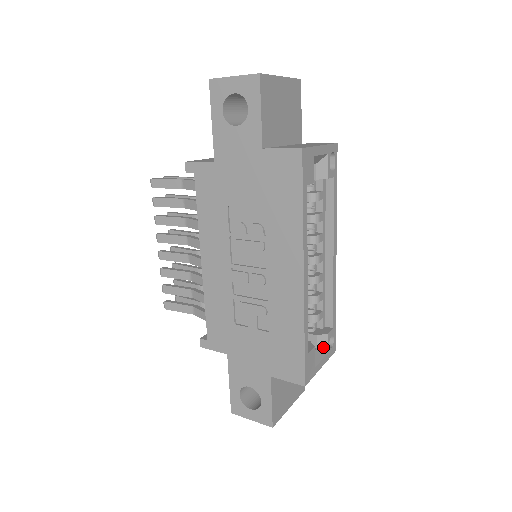
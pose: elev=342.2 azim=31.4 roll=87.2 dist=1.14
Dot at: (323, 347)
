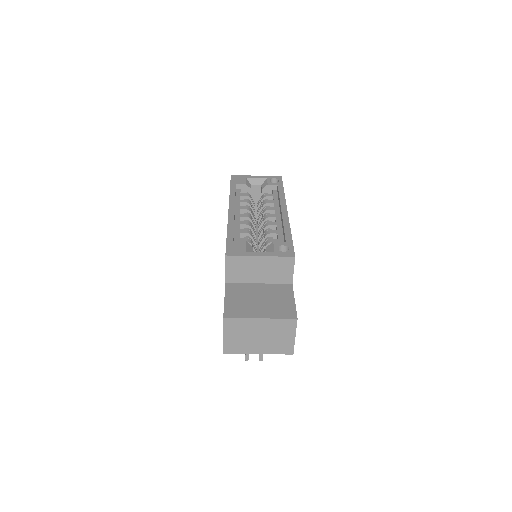
Dot at: (271, 251)
